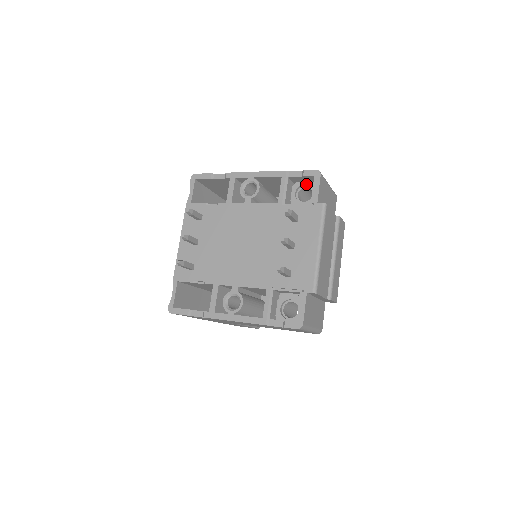
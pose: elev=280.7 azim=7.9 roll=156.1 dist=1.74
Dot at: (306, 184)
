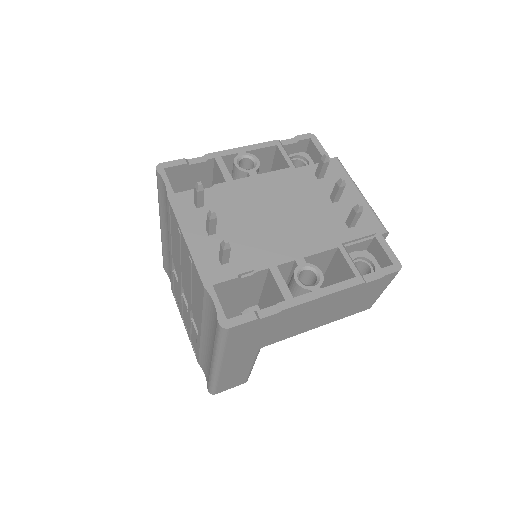
Dot at: (295, 155)
